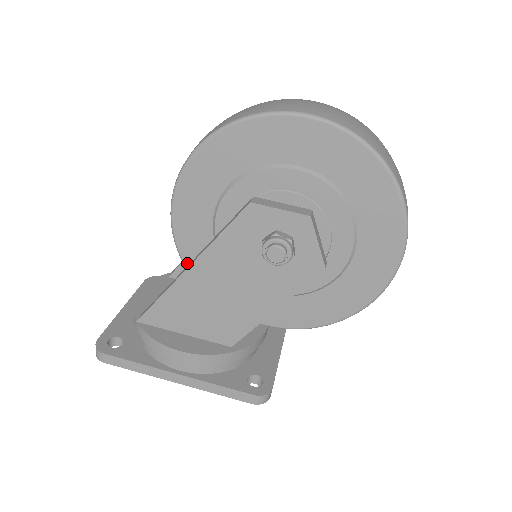
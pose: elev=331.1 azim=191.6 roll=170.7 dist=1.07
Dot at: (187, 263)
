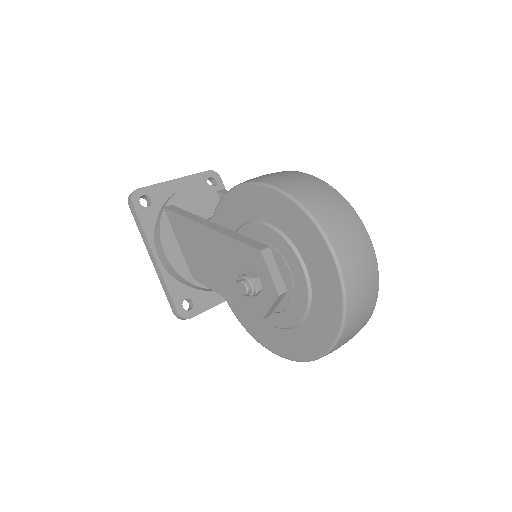
Dot at: (215, 218)
